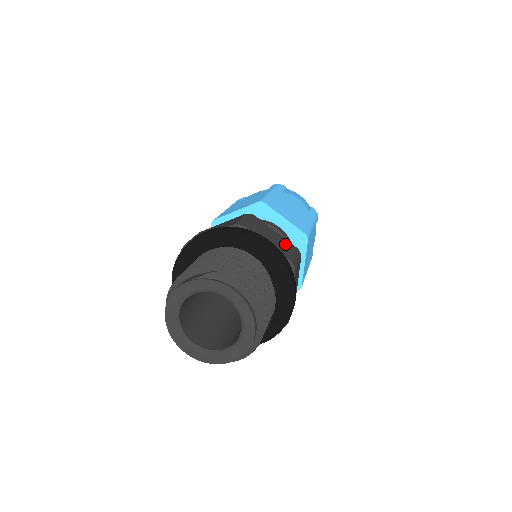
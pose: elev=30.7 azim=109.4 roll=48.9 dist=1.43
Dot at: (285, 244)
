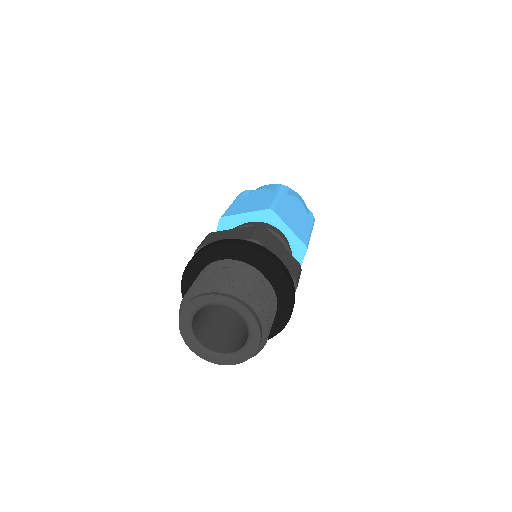
Dot at: (244, 231)
